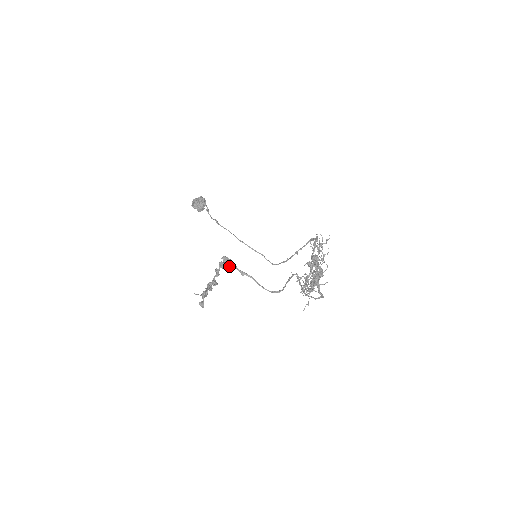
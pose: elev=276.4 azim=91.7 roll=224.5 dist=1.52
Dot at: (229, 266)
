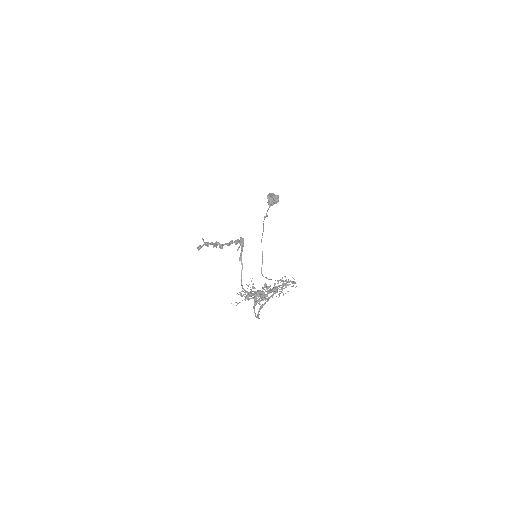
Dot at: (239, 247)
